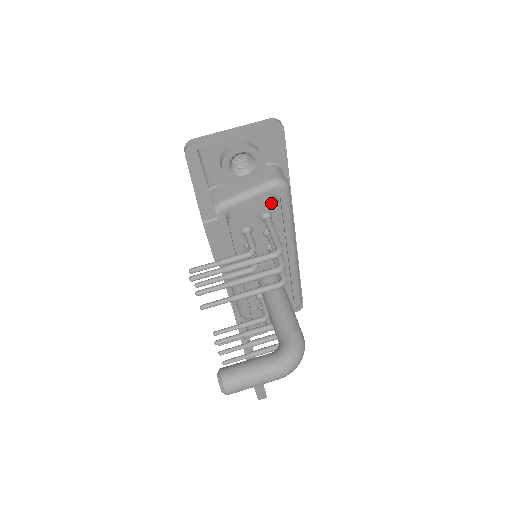
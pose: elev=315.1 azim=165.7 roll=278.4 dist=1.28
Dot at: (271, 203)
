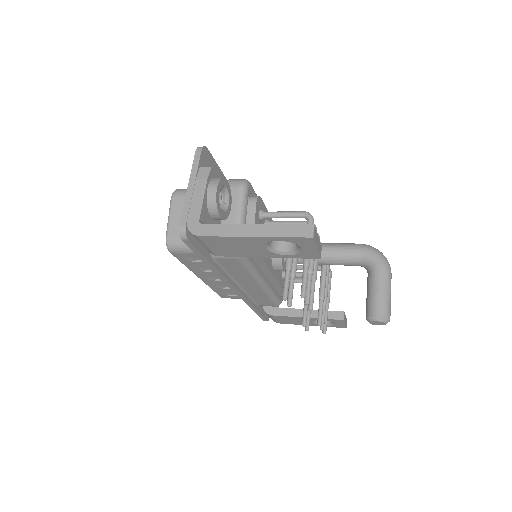
Dot at: (257, 202)
